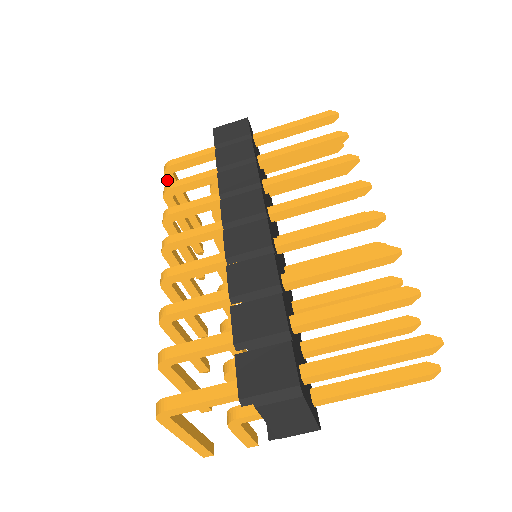
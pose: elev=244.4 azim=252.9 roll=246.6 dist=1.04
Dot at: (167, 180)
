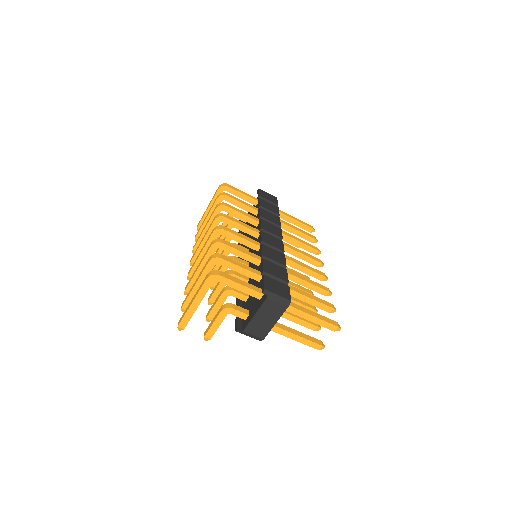
Dot at: (217, 191)
